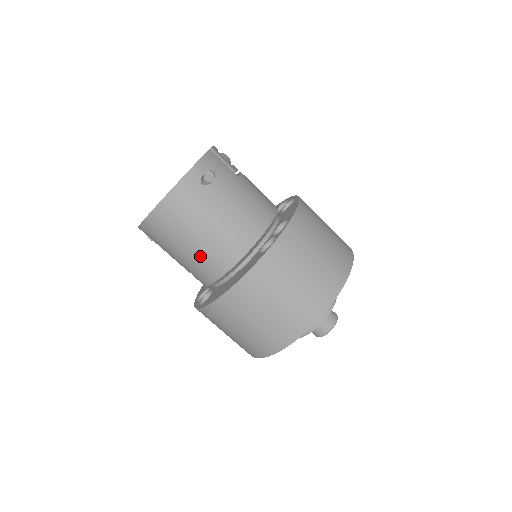
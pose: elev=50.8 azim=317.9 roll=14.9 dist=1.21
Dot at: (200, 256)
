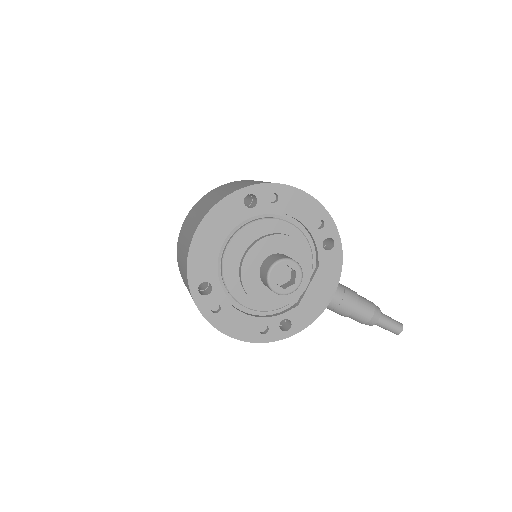
Dot at: occluded
